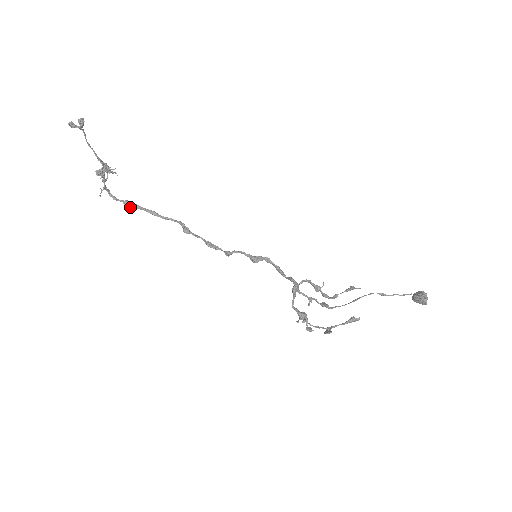
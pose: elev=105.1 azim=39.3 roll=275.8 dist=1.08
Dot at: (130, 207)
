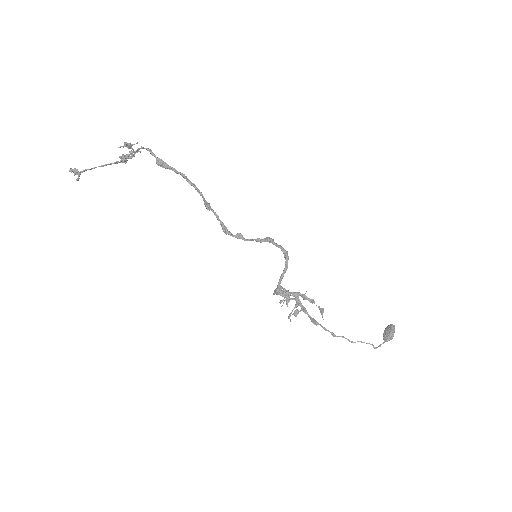
Dot at: (163, 167)
